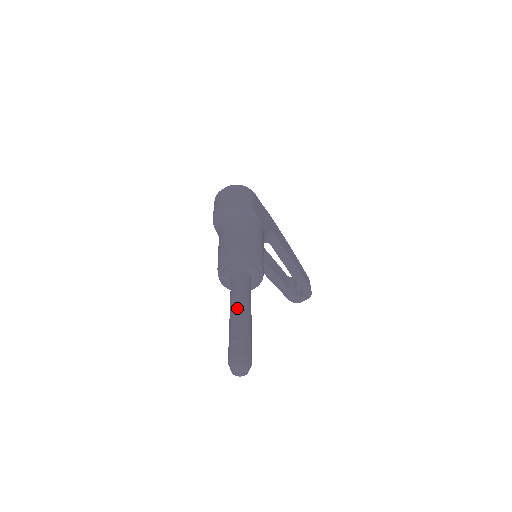
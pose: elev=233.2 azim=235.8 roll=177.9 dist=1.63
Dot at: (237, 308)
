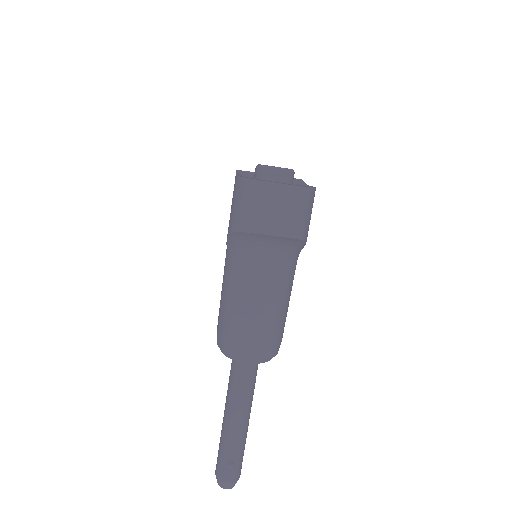
Dot at: (242, 422)
